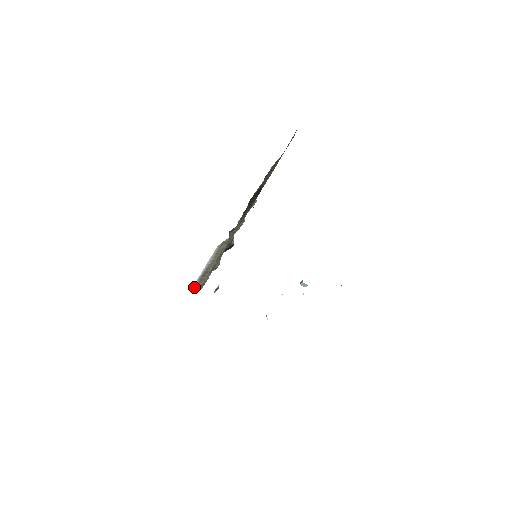
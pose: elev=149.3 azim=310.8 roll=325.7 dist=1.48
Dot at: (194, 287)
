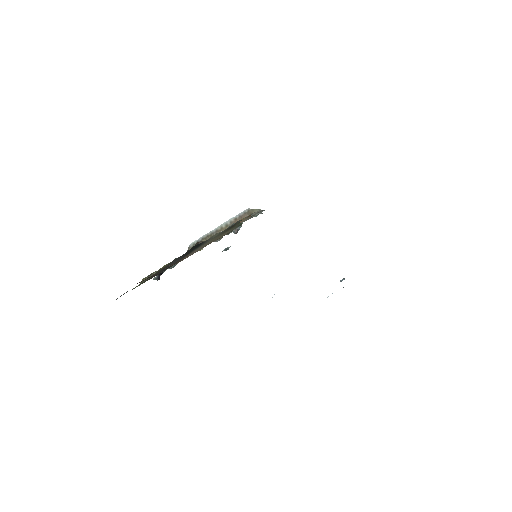
Dot at: (193, 243)
